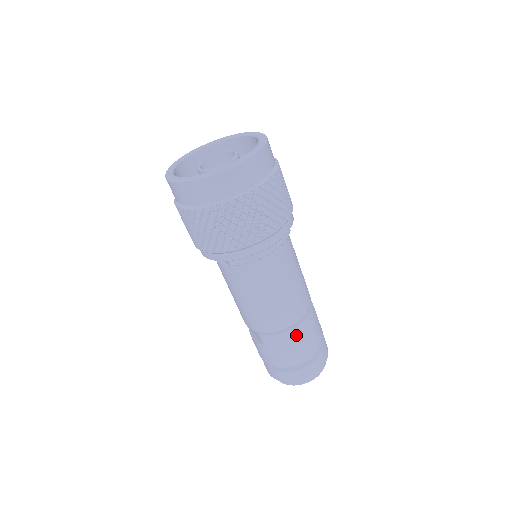
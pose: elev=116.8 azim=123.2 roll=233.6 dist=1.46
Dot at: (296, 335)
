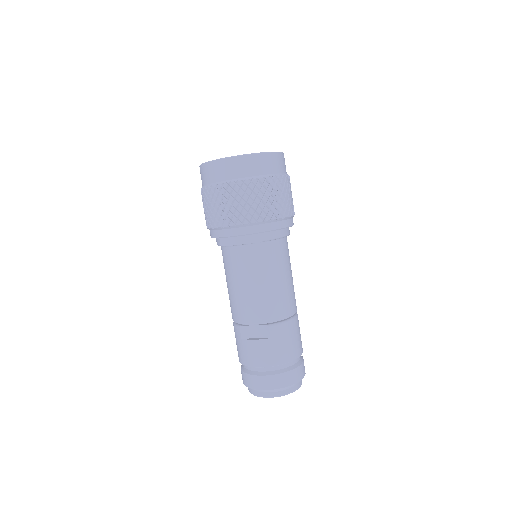
Dot at: (296, 325)
